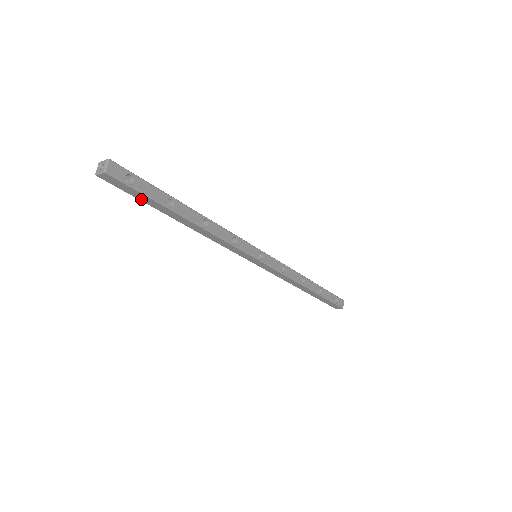
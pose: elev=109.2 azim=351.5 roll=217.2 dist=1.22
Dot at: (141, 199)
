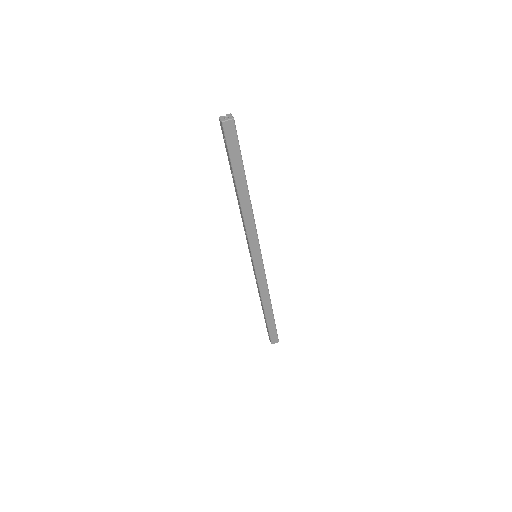
Dot at: (232, 158)
